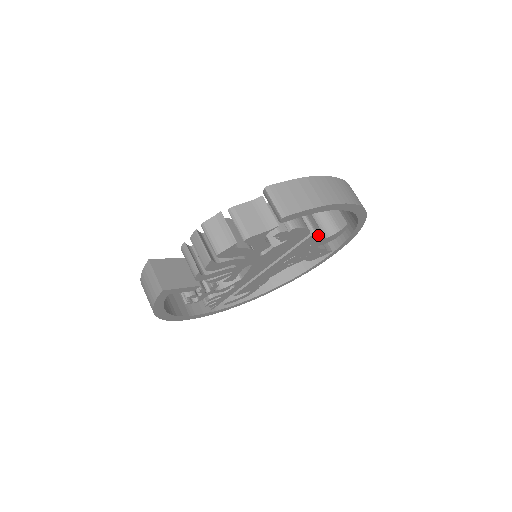
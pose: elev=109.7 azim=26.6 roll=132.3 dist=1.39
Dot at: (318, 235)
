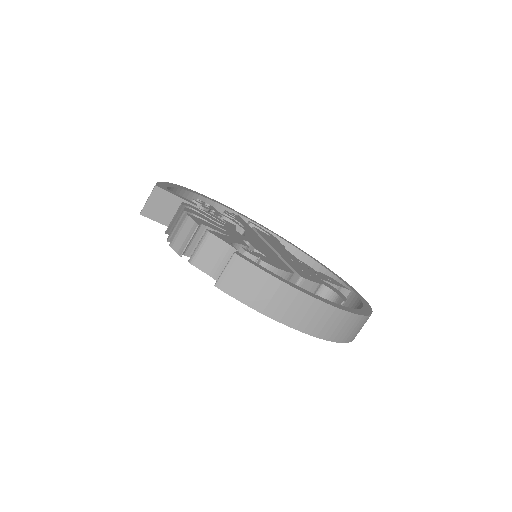
Dot at: occluded
